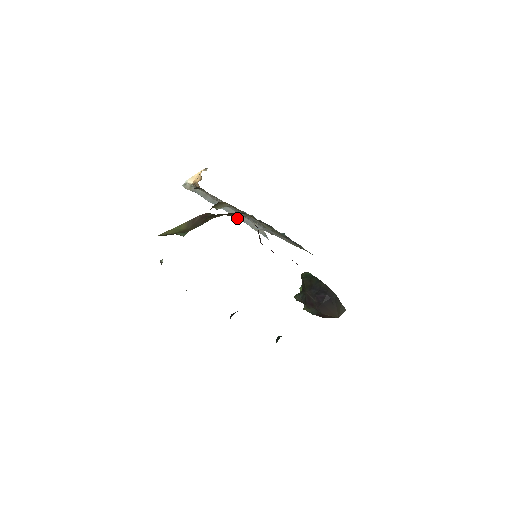
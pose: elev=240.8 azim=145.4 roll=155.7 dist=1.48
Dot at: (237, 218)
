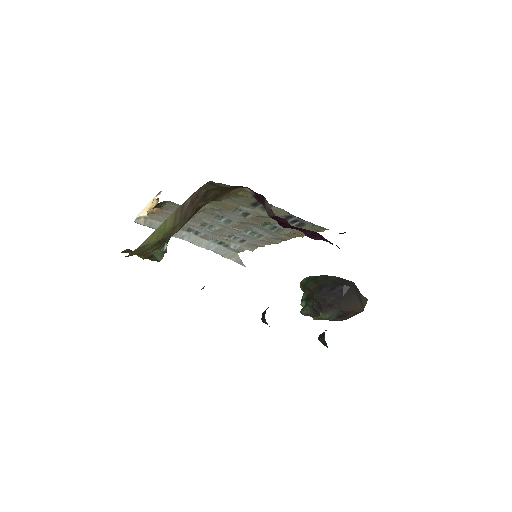
Dot at: (205, 248)
